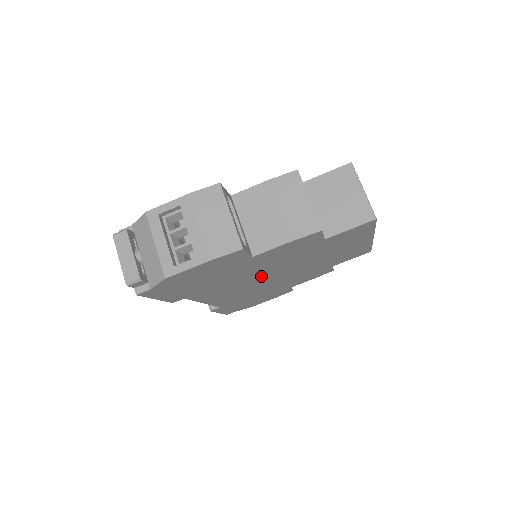
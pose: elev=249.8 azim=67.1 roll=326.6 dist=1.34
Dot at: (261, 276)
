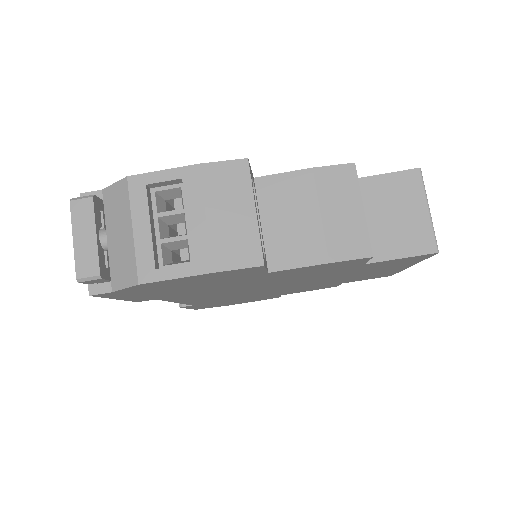
Dot at: (261, 287)
